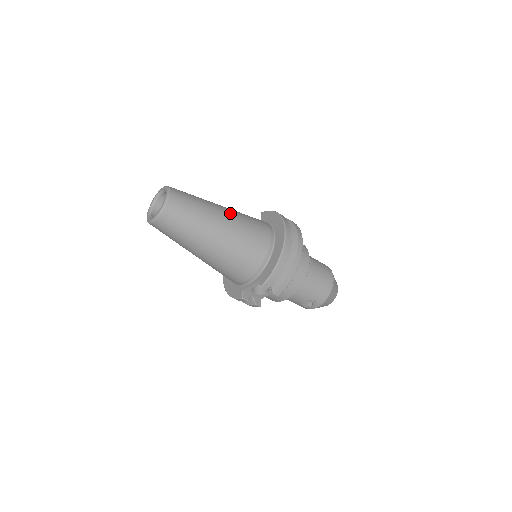
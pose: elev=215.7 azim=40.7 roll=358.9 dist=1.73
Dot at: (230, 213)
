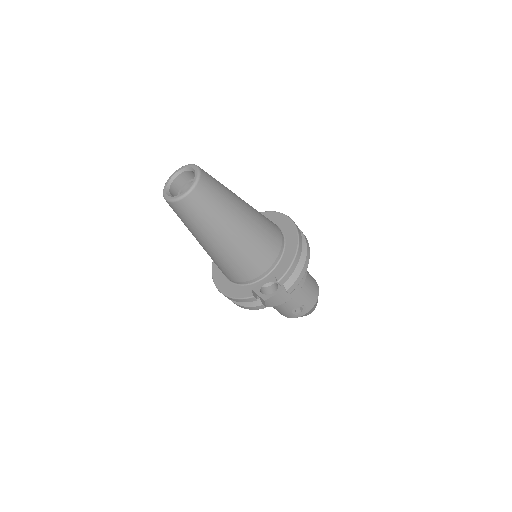
Dot at: (247, 203)
